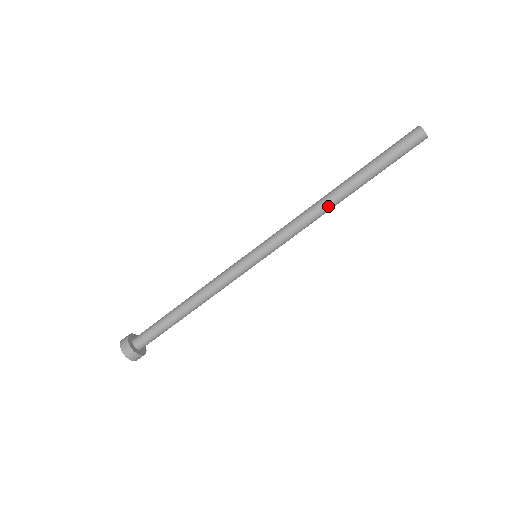
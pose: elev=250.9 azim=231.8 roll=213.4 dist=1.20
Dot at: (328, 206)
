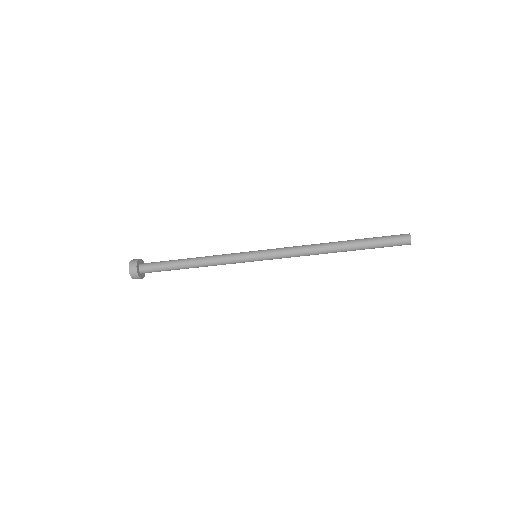
Dot at: (322, 253)
